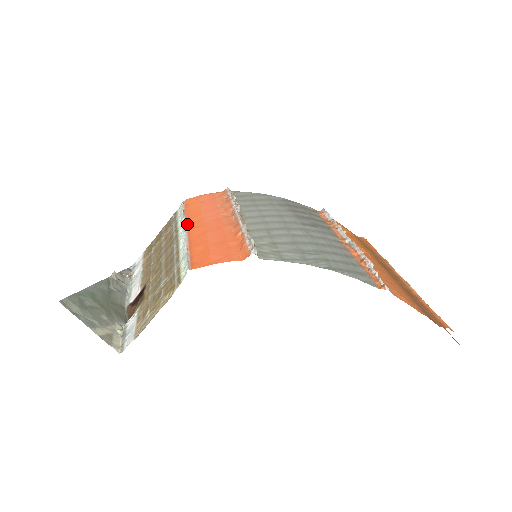
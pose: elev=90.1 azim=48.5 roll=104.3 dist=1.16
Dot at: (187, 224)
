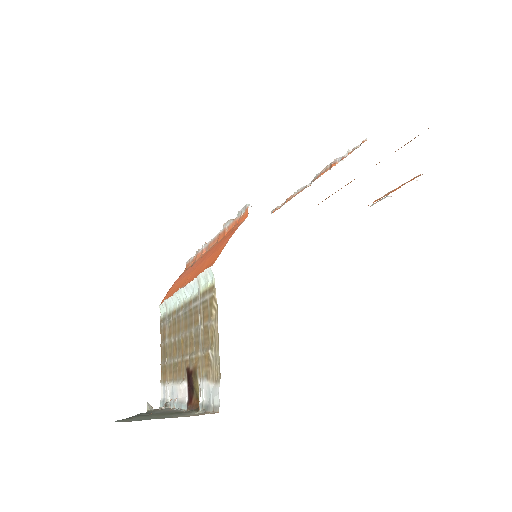
Dot at: occluded
